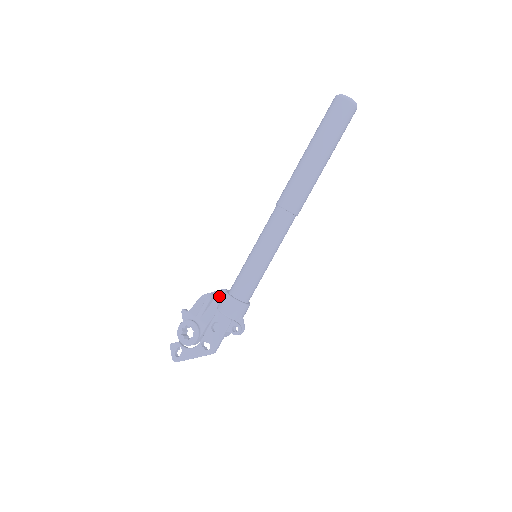
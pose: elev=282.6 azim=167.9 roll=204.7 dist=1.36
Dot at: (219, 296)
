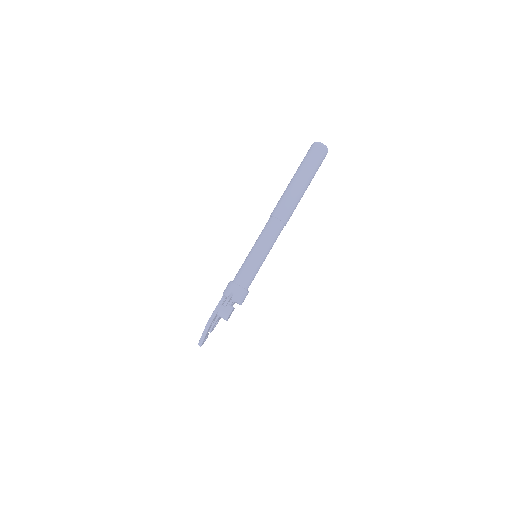
Dot at: occluded
